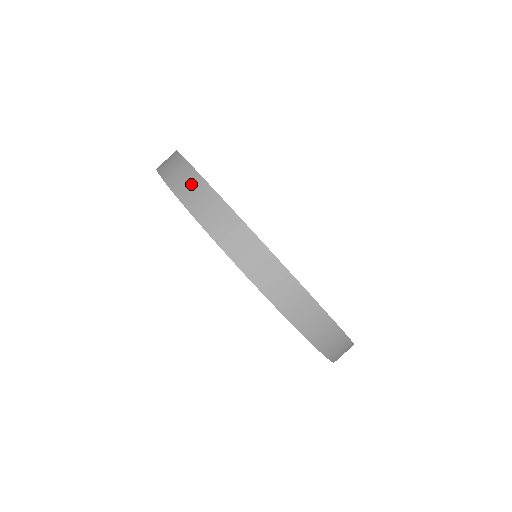
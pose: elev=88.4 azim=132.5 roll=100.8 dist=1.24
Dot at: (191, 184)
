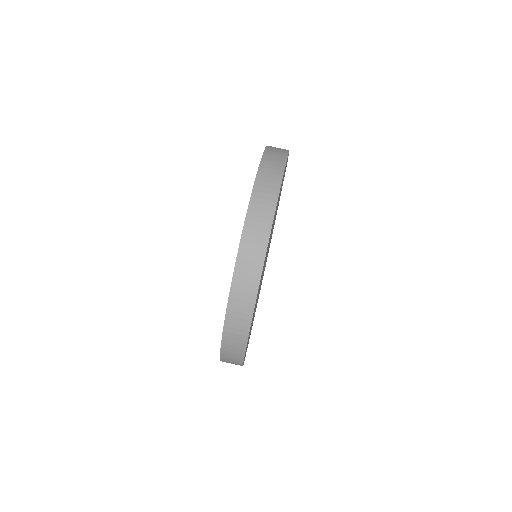
Dot at: (251, 272)
